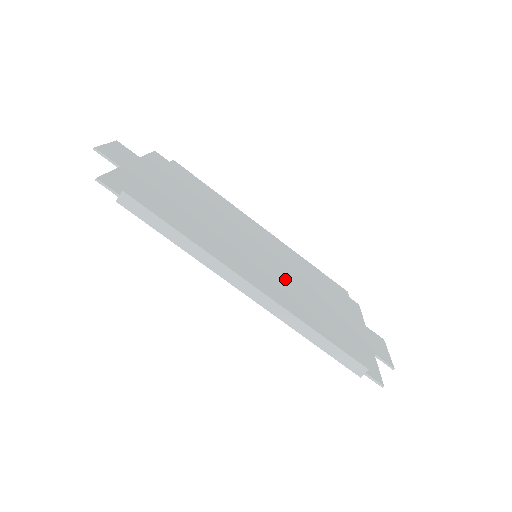
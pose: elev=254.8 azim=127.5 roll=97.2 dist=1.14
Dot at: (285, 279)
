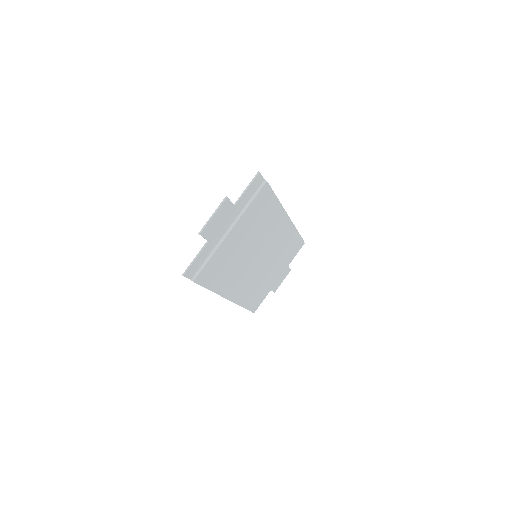
Dot at: (257, 273)
